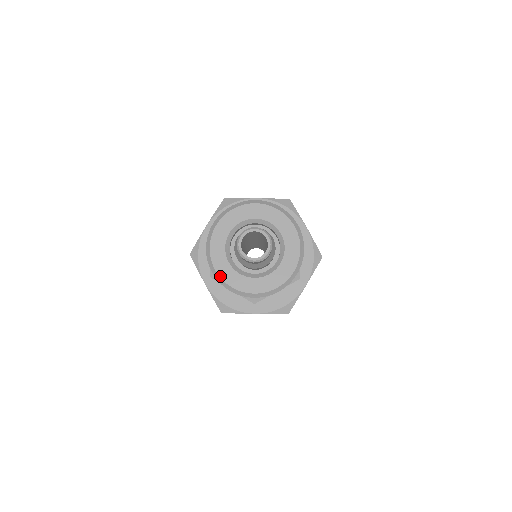
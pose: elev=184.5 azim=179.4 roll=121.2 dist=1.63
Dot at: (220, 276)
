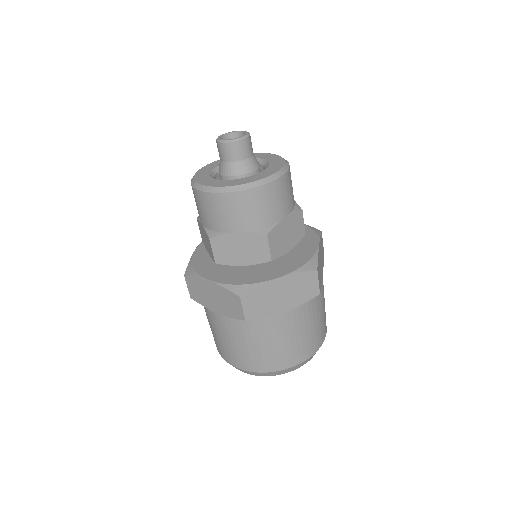
Dot at: (195, 175)
